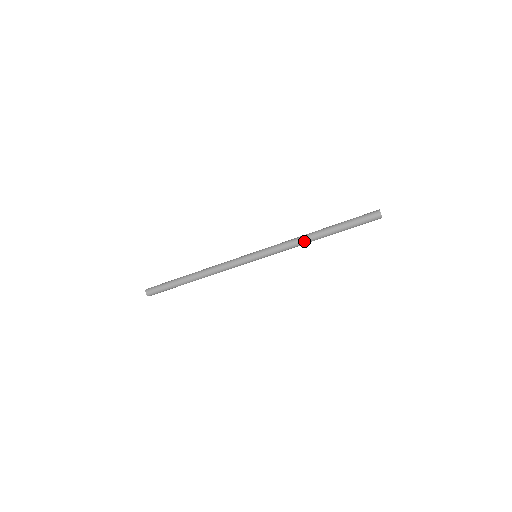
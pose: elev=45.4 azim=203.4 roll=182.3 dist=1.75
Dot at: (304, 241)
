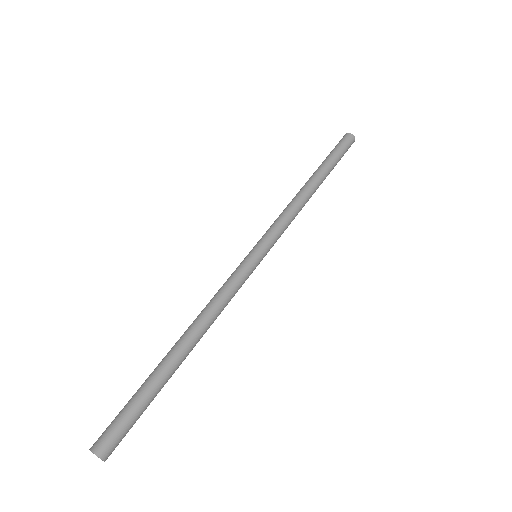
Dot at: (299, 197)
